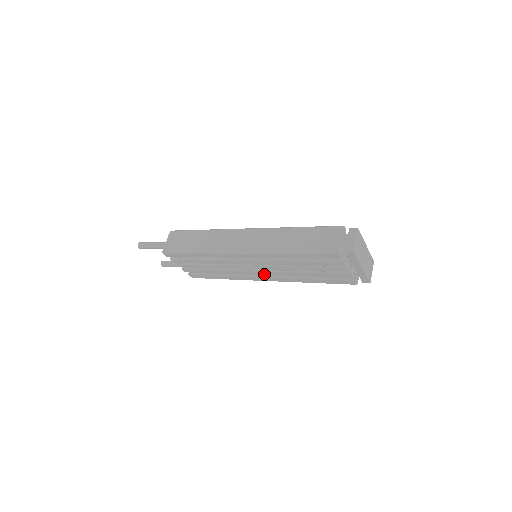
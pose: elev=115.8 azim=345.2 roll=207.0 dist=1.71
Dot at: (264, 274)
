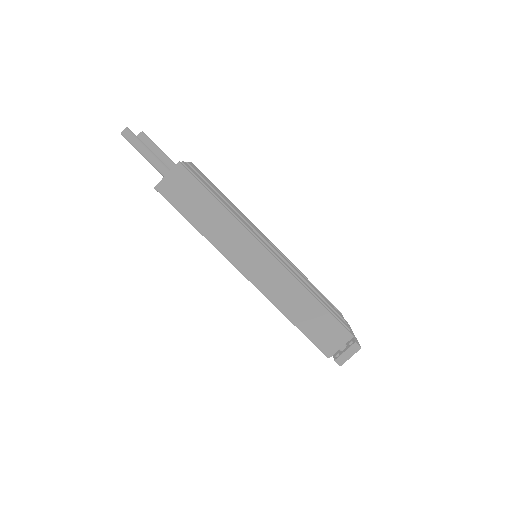
Dot at: occluded
